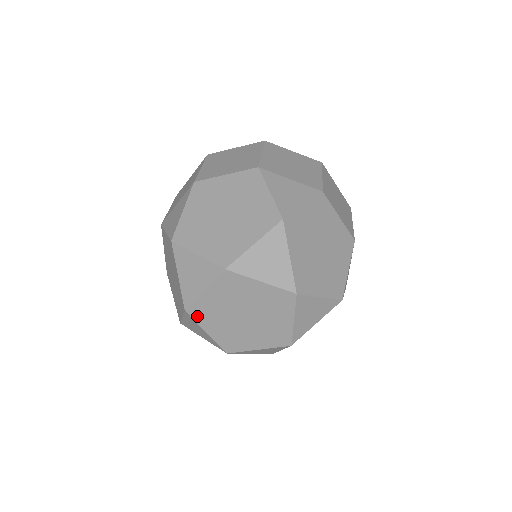
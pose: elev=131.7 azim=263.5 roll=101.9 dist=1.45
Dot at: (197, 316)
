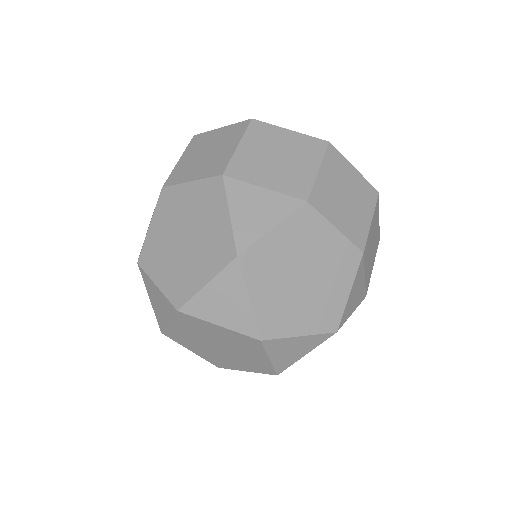
Dot at: (175, 338)
